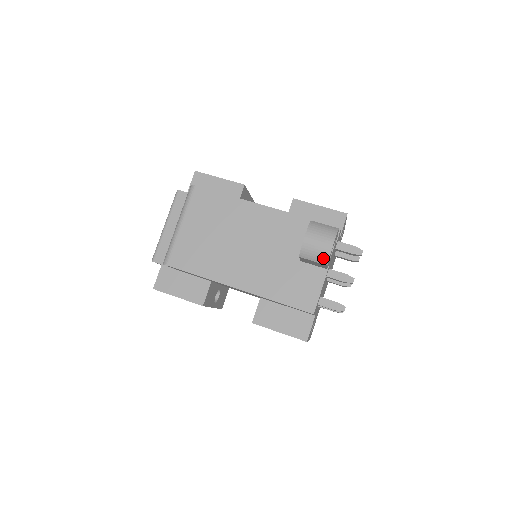
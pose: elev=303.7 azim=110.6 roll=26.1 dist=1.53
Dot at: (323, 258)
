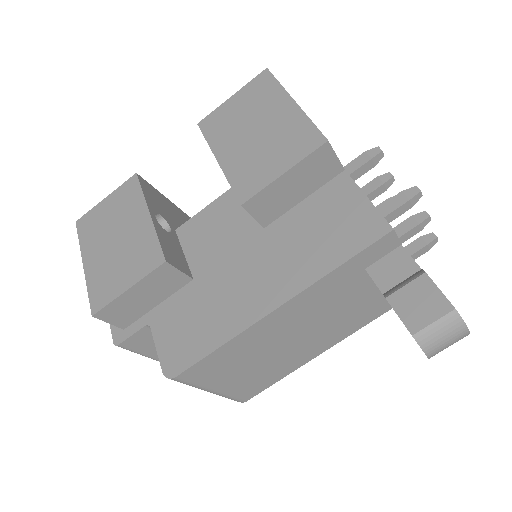
Dot at: occluded
